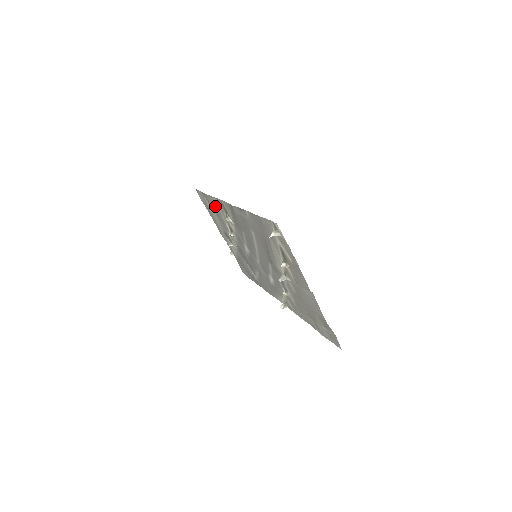
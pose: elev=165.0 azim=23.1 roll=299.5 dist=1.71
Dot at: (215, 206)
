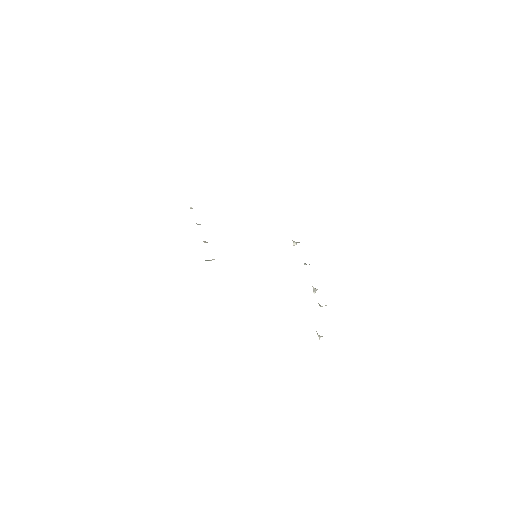
Dot at: occluded
